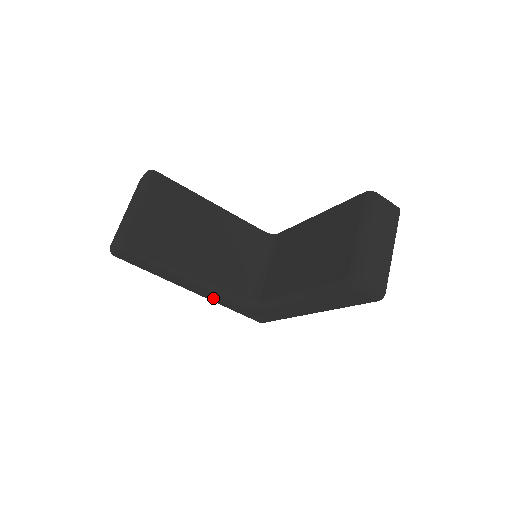
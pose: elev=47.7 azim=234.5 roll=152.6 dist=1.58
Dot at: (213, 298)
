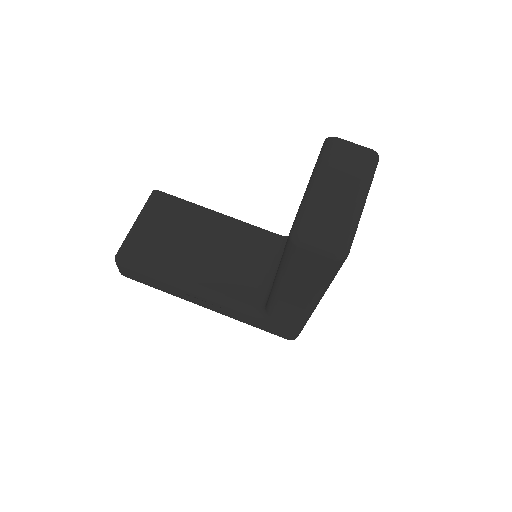
Dot at: (224, 312)
